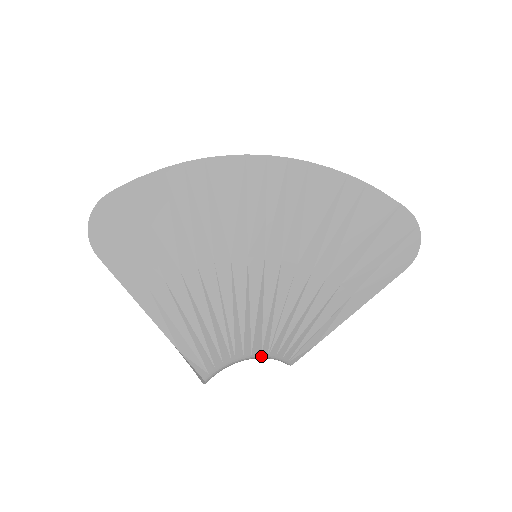
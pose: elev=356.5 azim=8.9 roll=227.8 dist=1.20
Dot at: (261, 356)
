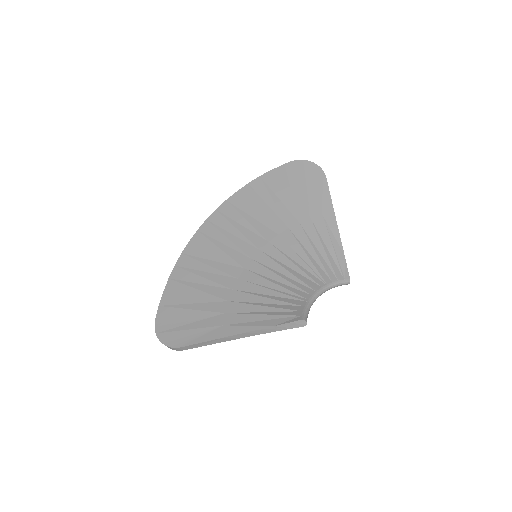
Dot at: (323, 288)
